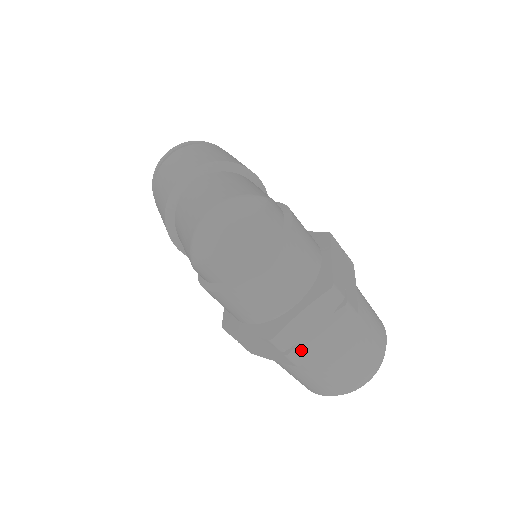
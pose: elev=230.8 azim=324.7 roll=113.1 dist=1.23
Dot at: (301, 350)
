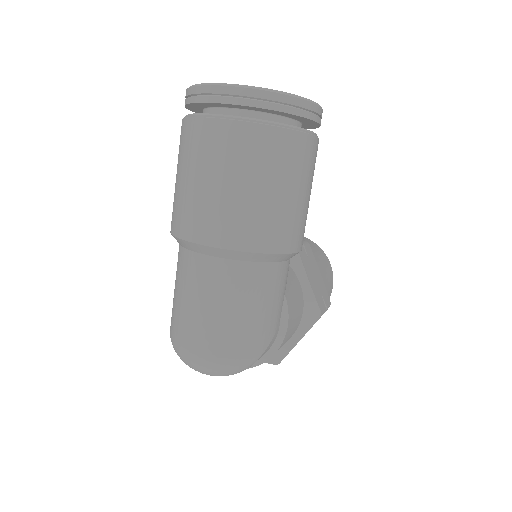
Dot at: occluded
